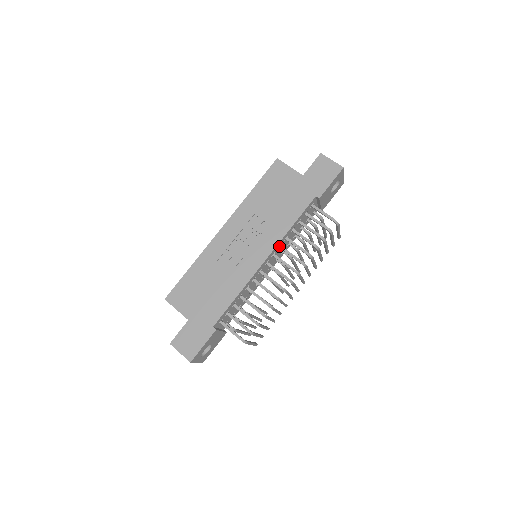
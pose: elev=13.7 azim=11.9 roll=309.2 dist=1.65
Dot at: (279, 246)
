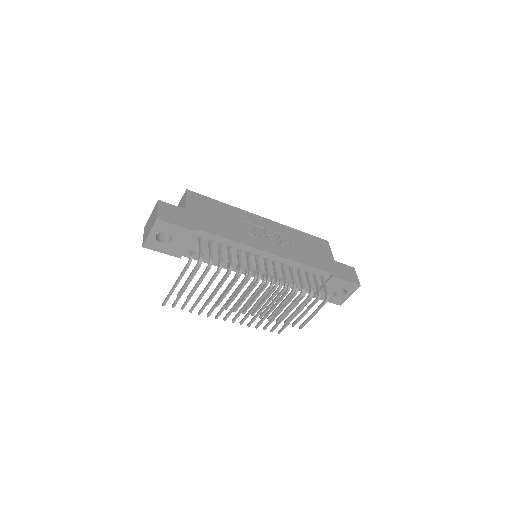
Dot at: (283, 263)
